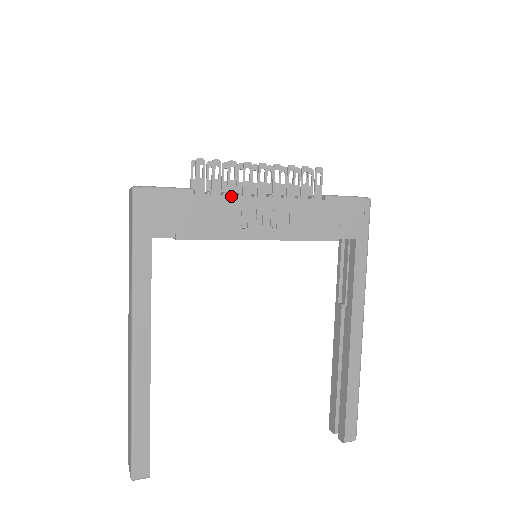
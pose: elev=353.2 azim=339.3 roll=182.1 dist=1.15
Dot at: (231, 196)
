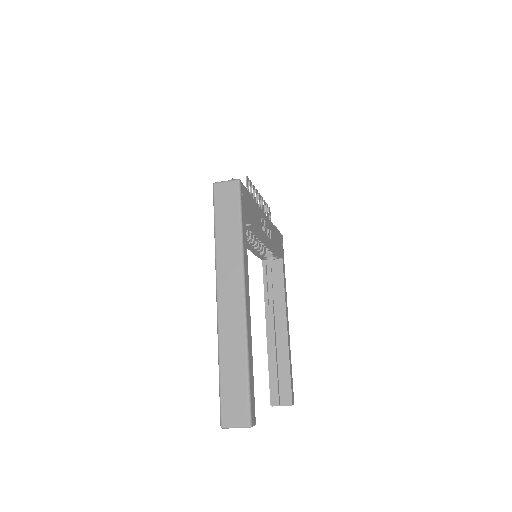
Dot at: (259, 207)
